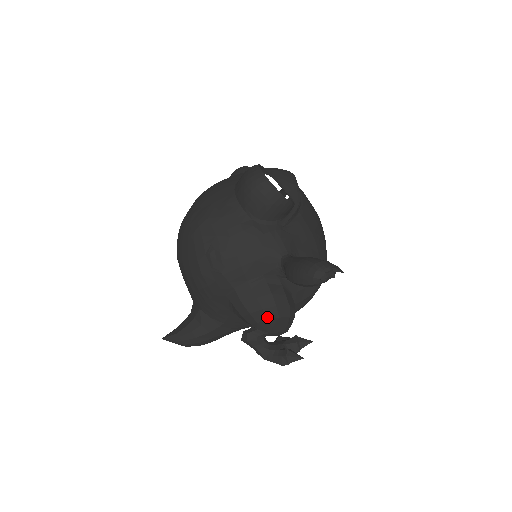
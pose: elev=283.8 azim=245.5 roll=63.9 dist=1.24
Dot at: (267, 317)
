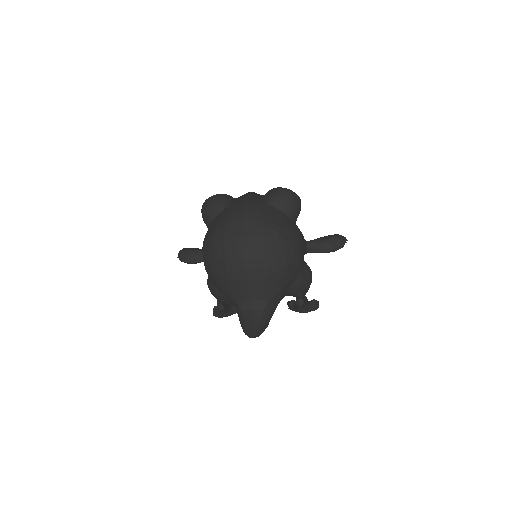
Dot at: (311, 282)
